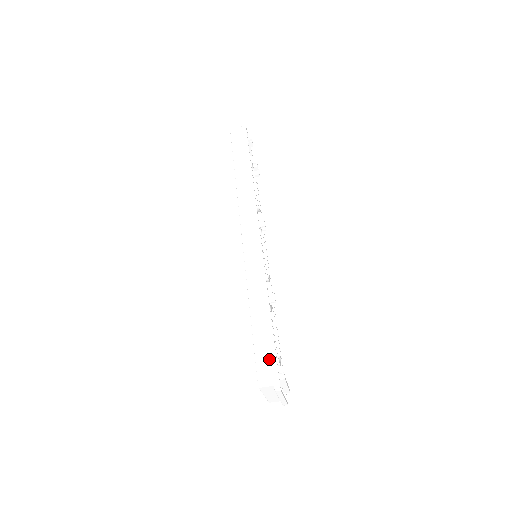
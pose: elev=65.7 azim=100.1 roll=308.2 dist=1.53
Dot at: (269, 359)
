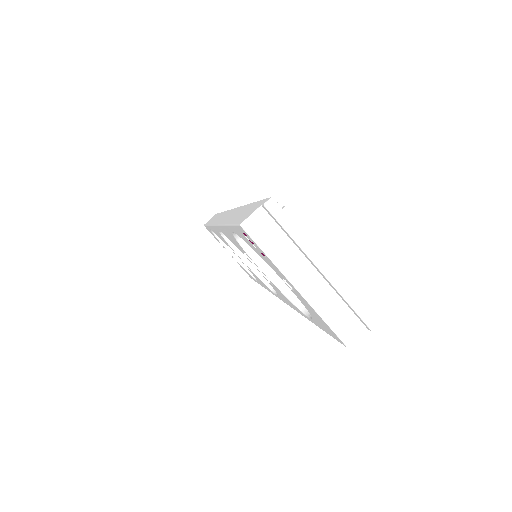
Dot at: (251, 209)
